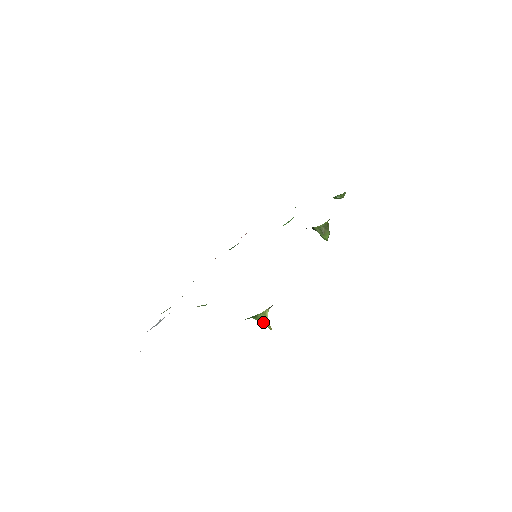
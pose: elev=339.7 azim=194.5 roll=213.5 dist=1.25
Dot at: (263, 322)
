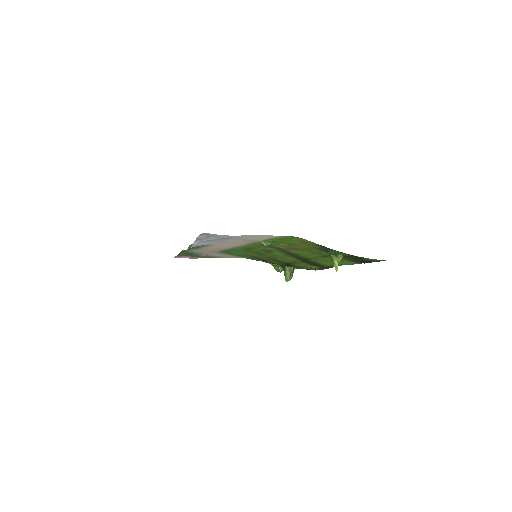
Dot at: (336, 263)
